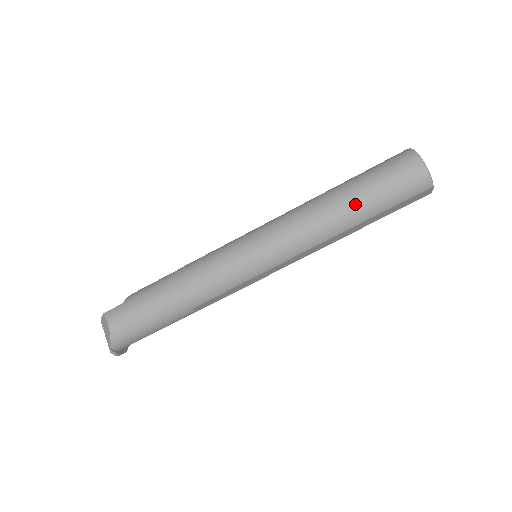
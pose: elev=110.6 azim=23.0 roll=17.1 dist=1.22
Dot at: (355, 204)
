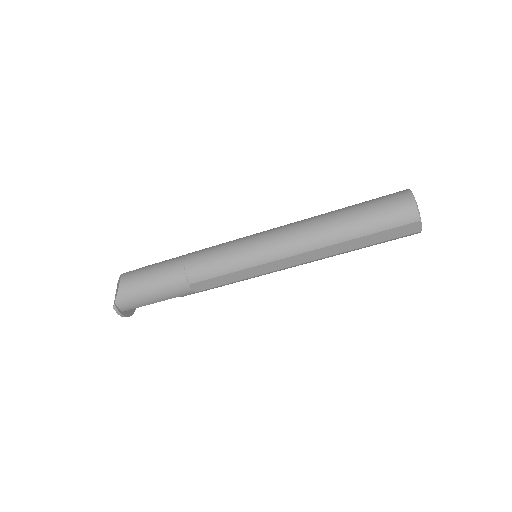
Dot at: (346, 221)
